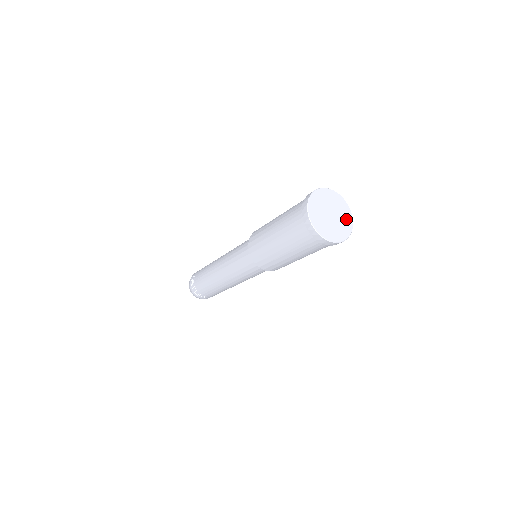
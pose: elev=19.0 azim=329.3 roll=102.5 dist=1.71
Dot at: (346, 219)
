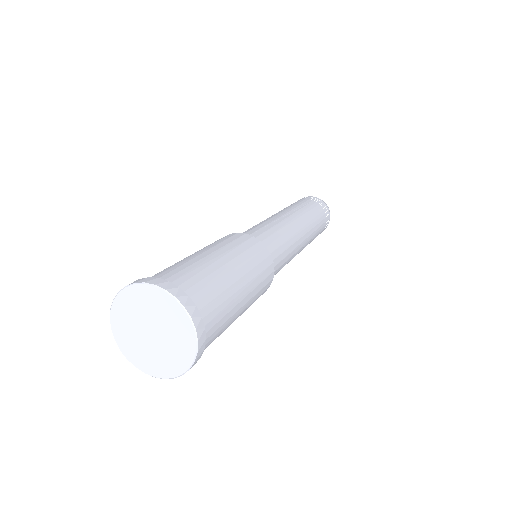
Dot at: (177, 357)
